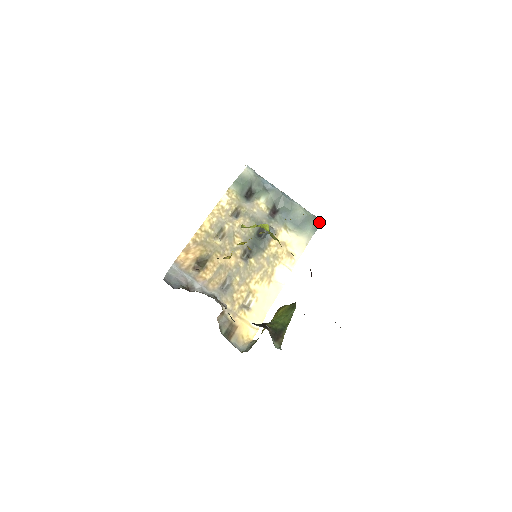
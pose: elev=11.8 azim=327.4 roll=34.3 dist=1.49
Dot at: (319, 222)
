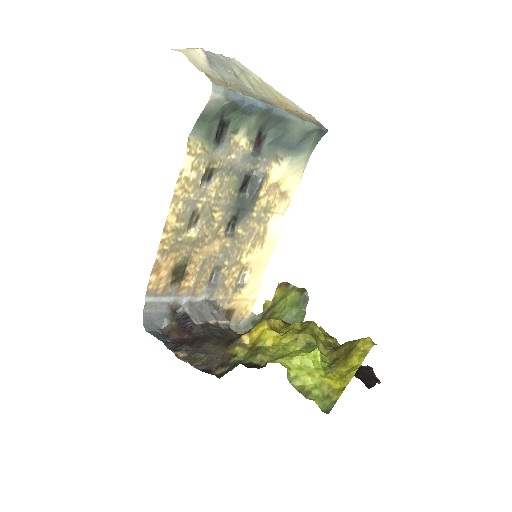
Dot at: (322, 132)
